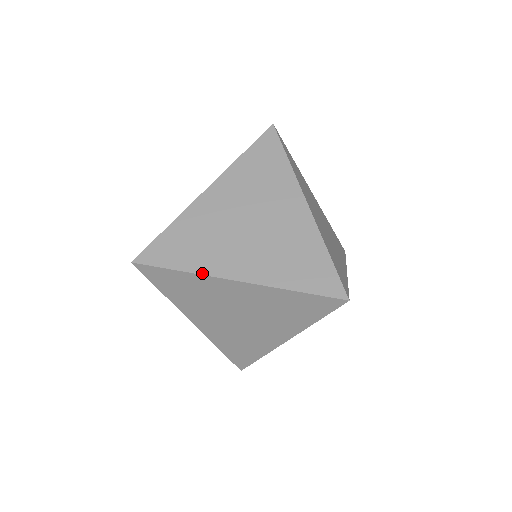
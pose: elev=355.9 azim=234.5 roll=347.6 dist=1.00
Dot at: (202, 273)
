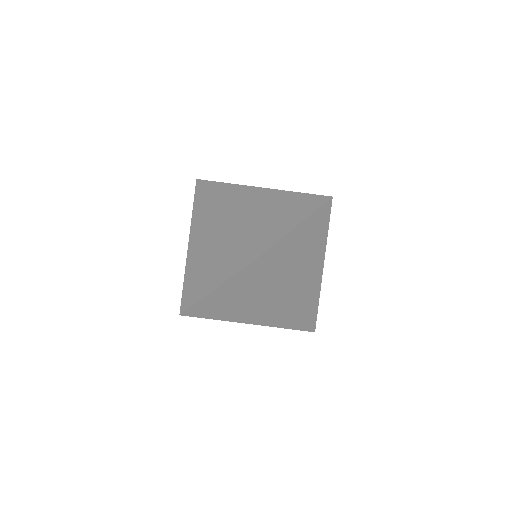
Dot at: (281, 287)
